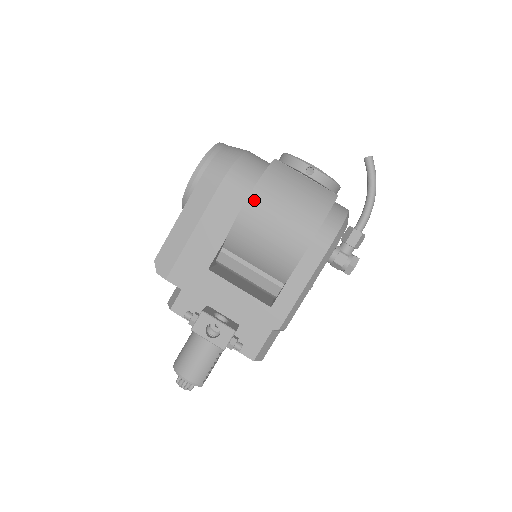
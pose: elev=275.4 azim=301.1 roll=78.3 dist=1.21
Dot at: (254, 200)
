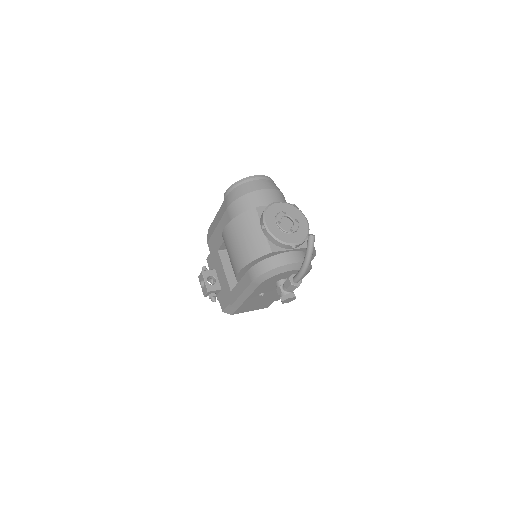
Dot at: (227, 229)
